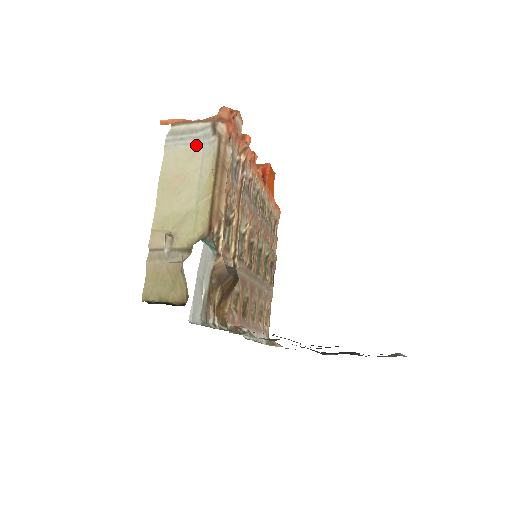
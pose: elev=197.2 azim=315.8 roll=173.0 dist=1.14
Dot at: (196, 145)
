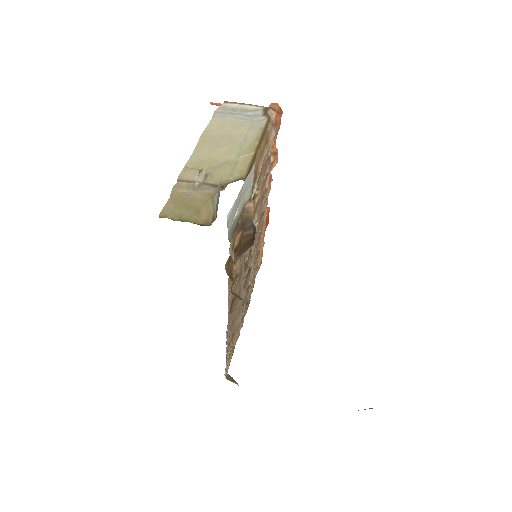
Dot at: (245, 120)
